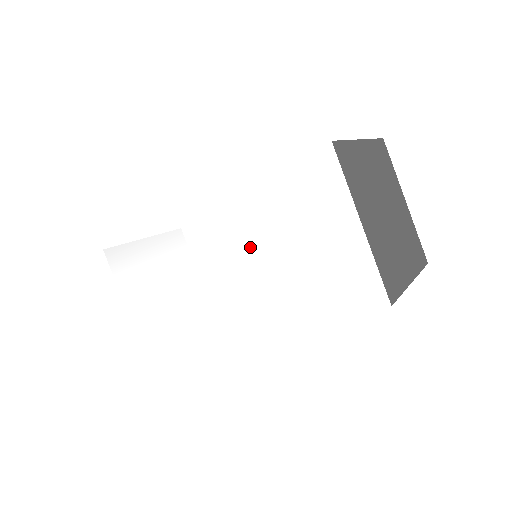
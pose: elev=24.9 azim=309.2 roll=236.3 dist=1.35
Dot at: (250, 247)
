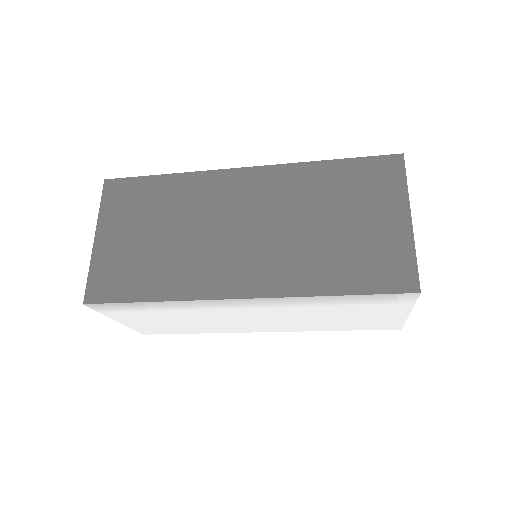
Dot at: (298, 314)
